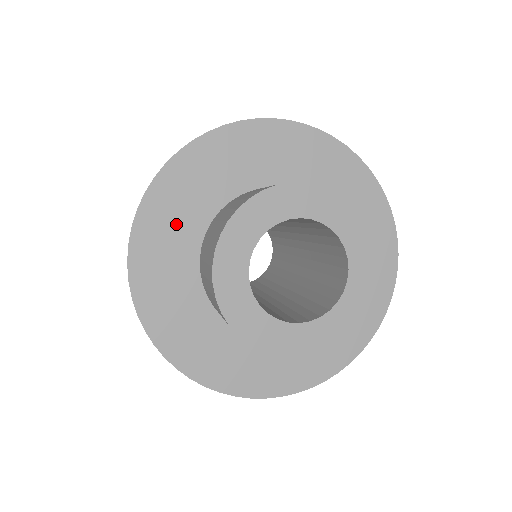
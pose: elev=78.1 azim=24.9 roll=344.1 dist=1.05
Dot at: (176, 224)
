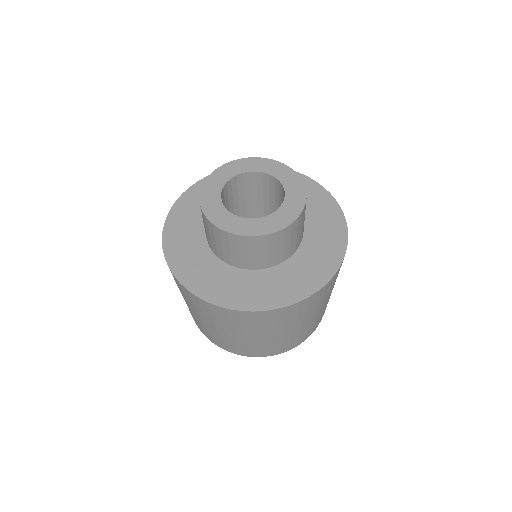
Dot at: occluded
